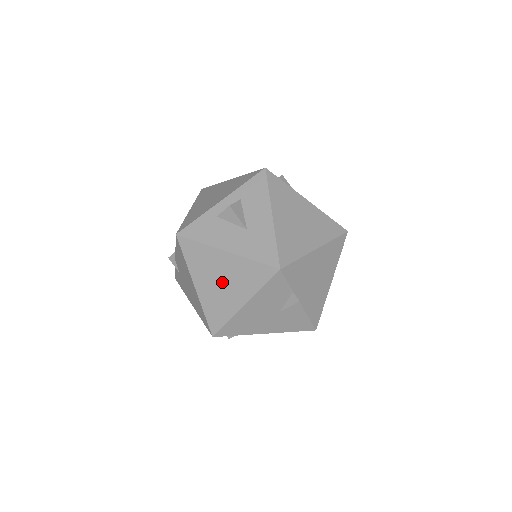
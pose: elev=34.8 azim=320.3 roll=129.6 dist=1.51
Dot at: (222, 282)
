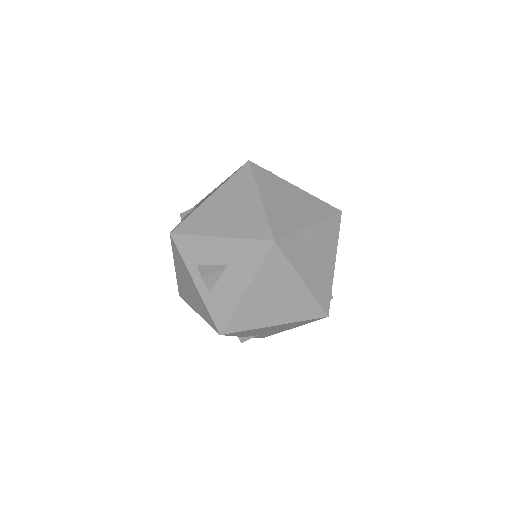
Dot at: (276, 299)
